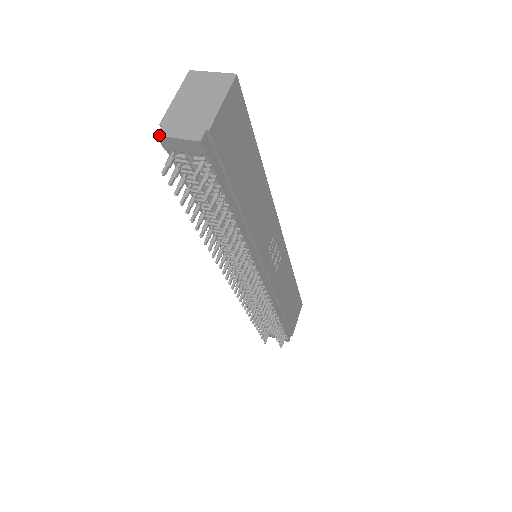
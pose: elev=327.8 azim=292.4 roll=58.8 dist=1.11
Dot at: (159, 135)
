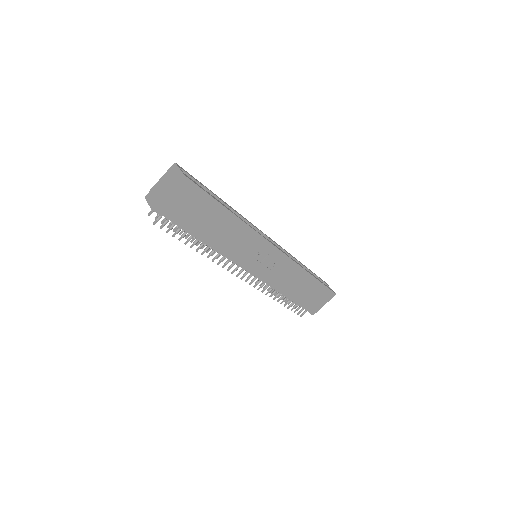
Dot at: (145, 198)
